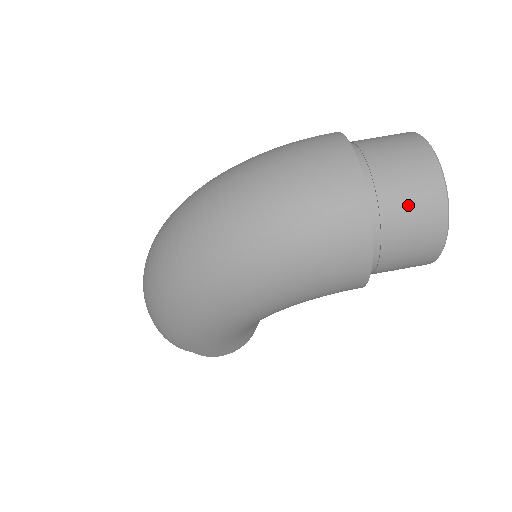
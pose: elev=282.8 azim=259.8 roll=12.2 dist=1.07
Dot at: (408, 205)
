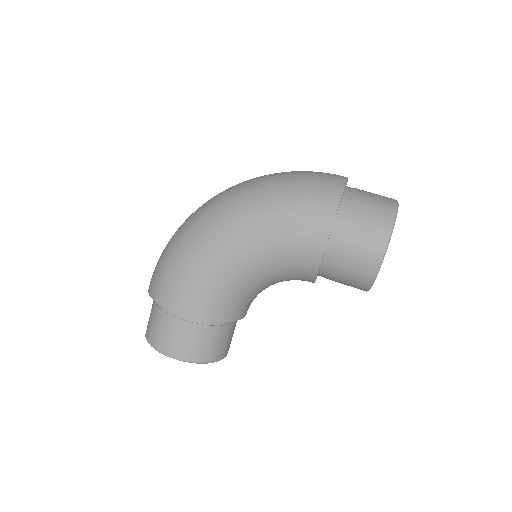
Dot at: (371, 201)
